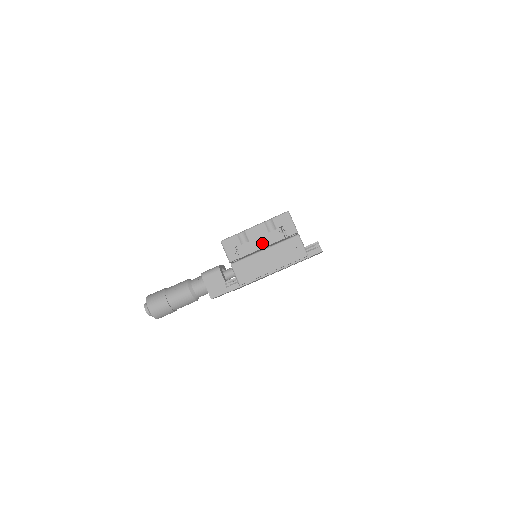
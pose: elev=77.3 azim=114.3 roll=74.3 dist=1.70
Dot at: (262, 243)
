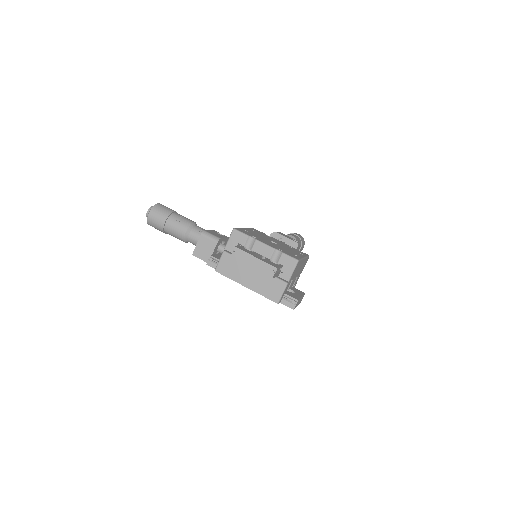
Dot at: (254, 264)
